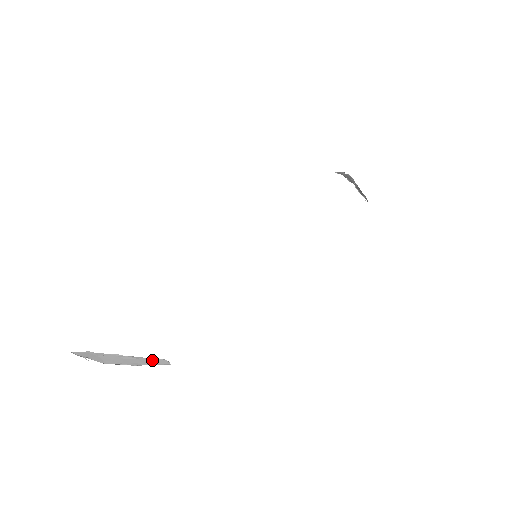
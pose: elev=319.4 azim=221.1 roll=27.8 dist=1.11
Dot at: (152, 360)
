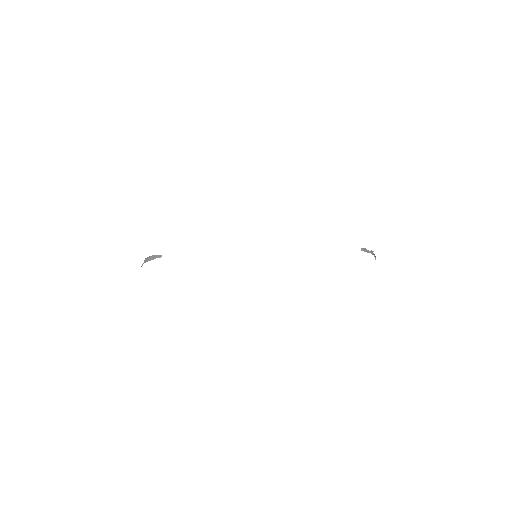
Dot at: (157, 256)
